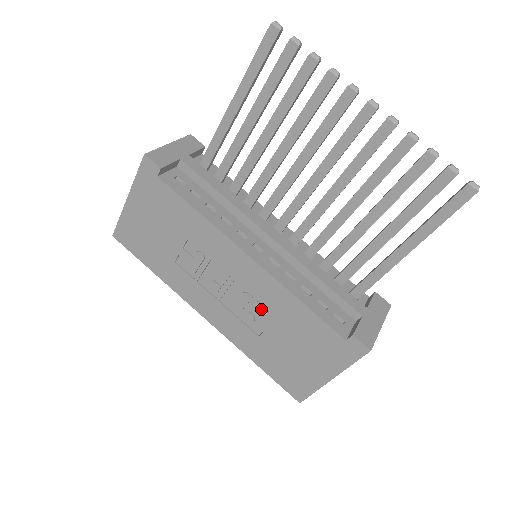
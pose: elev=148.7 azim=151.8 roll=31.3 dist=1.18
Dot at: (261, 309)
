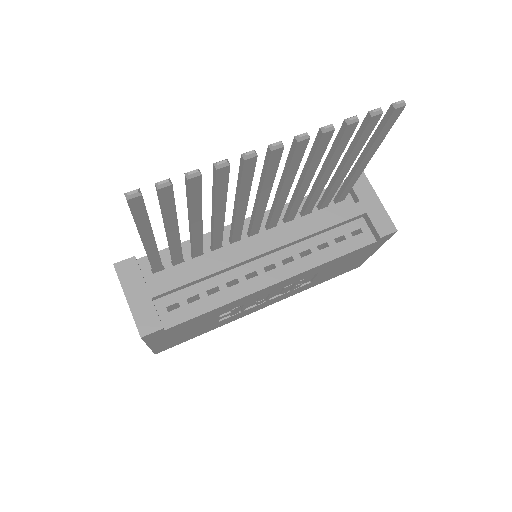
Dot at: (304, 280)
